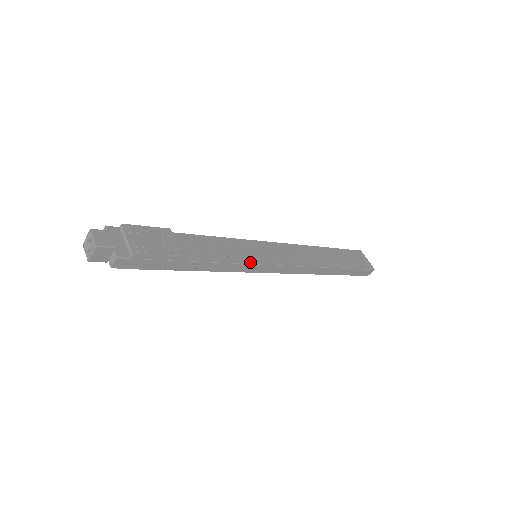
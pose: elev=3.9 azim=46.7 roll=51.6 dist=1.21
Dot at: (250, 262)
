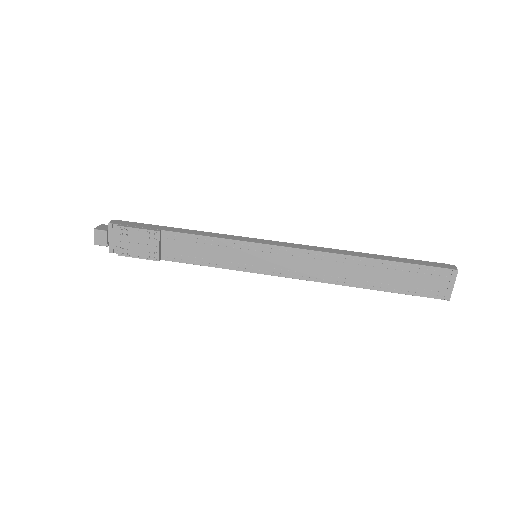
Dot at: (234, 268)
